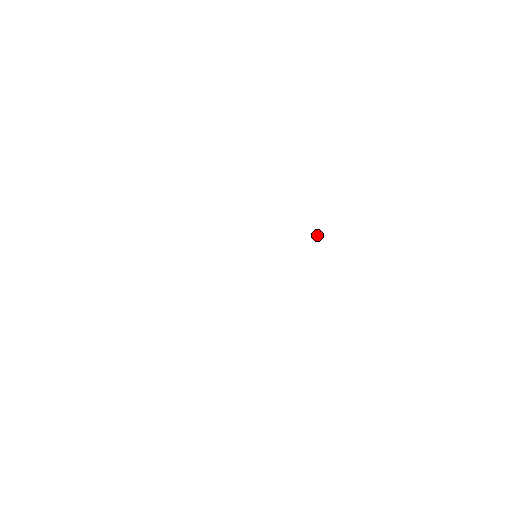
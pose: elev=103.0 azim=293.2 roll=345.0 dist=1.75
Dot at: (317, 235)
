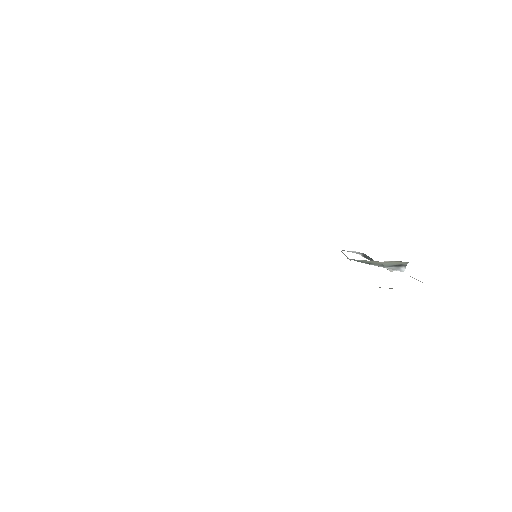
Dot at: occluded
